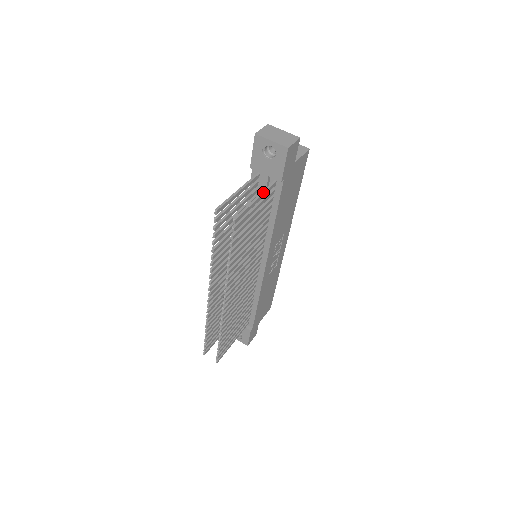
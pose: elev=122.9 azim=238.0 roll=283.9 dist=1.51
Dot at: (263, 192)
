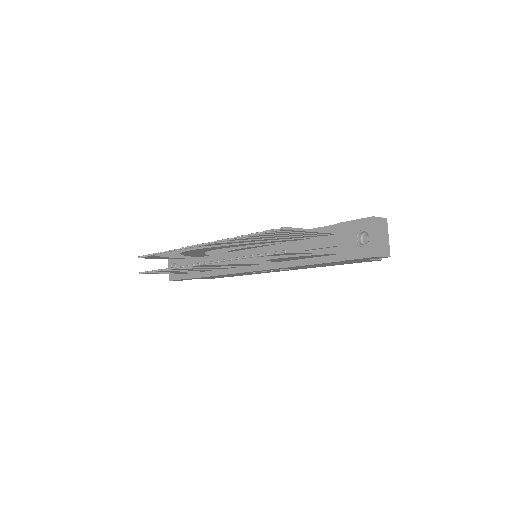
Dot at: (323, 252)
